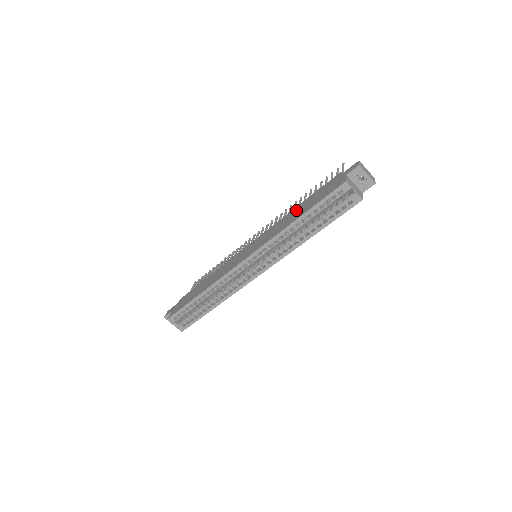
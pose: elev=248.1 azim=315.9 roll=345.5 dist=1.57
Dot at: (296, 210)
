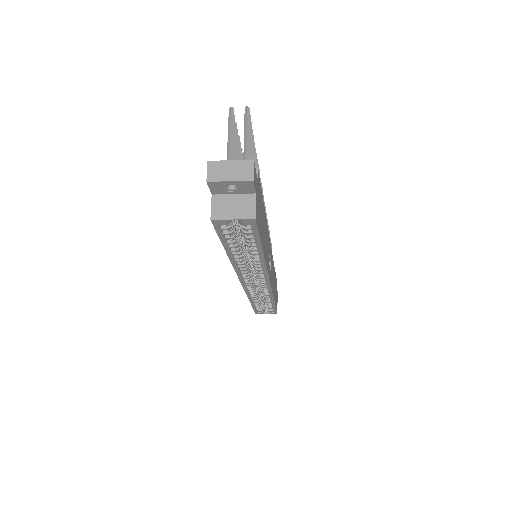
Dot at: occluded
